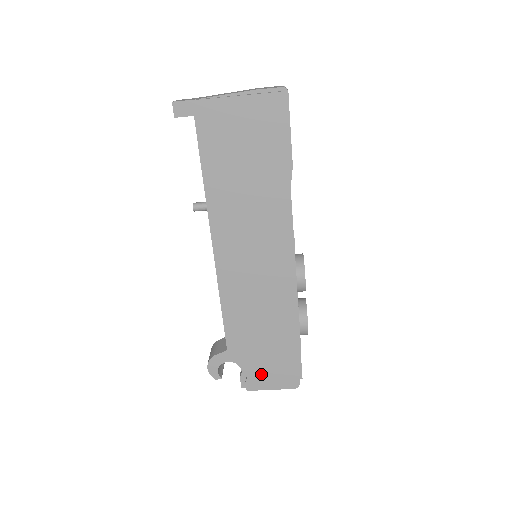
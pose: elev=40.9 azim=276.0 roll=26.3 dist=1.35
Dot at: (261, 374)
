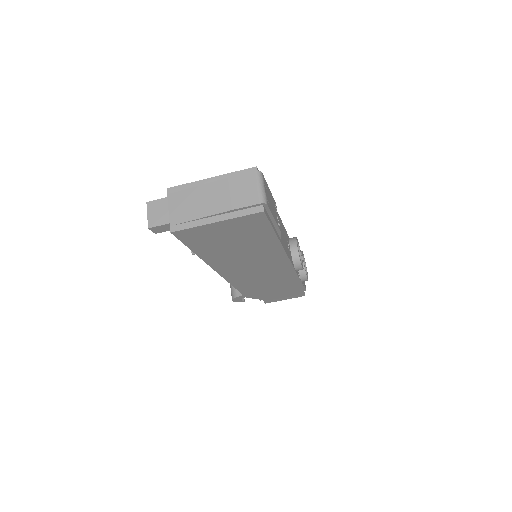
Dot at: (275, 298)
